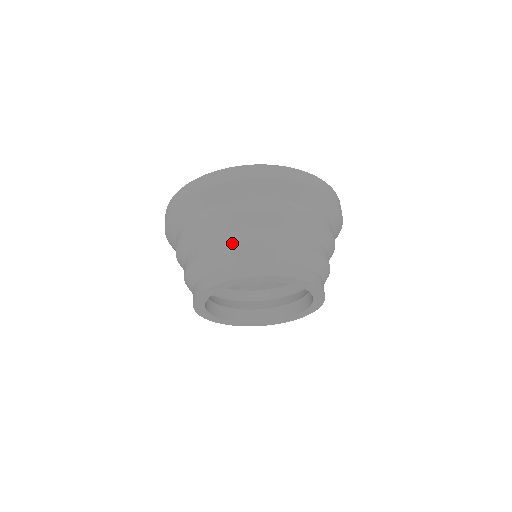
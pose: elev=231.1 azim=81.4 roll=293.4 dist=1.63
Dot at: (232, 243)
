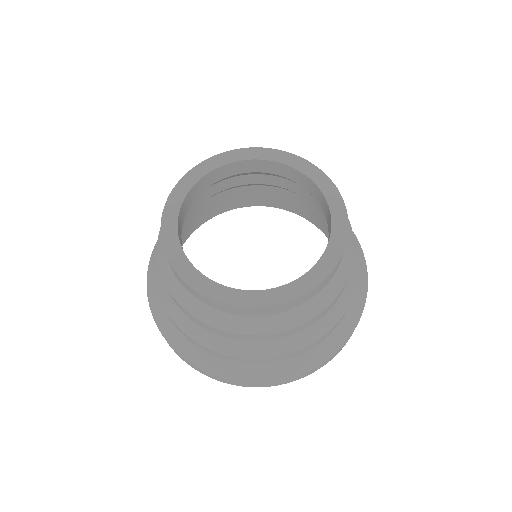
Dot at: occluded
